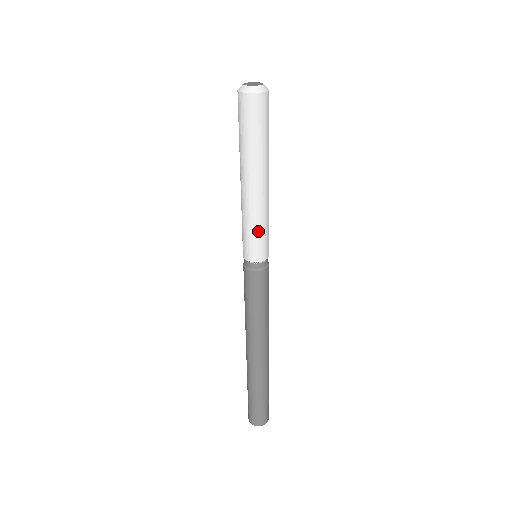
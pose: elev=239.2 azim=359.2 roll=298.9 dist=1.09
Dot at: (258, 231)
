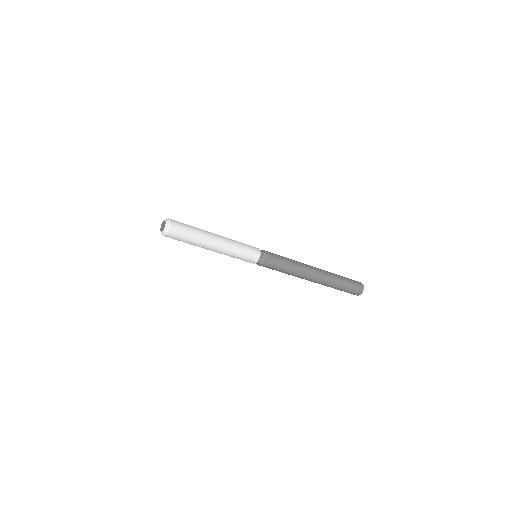
Dot at: (238, 258)
